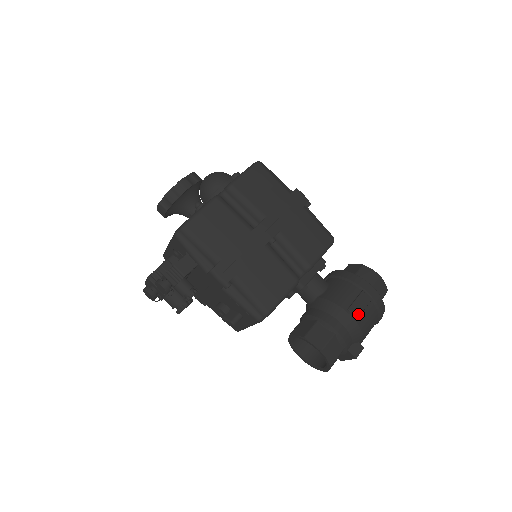
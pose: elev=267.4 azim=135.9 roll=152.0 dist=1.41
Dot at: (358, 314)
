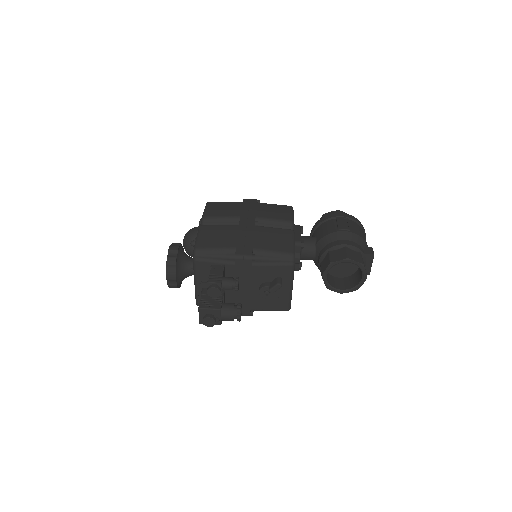
Dot at: (347, 228)
